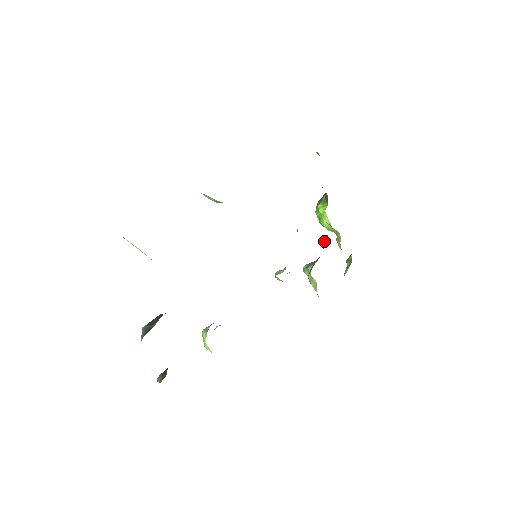
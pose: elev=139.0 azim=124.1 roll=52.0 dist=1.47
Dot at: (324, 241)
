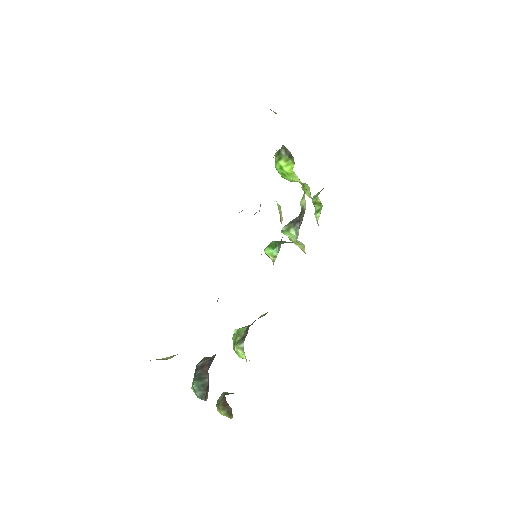
Dot at: (301, 203)
